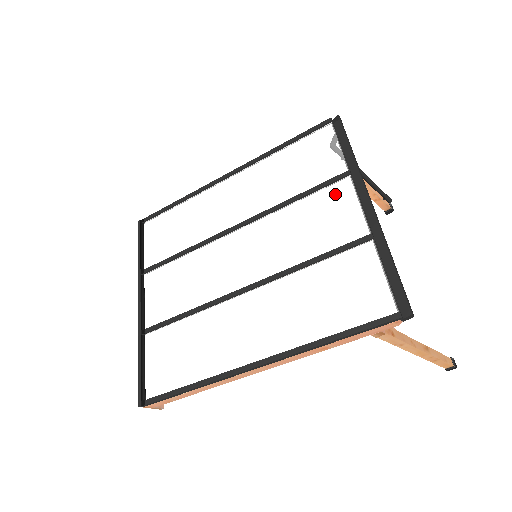
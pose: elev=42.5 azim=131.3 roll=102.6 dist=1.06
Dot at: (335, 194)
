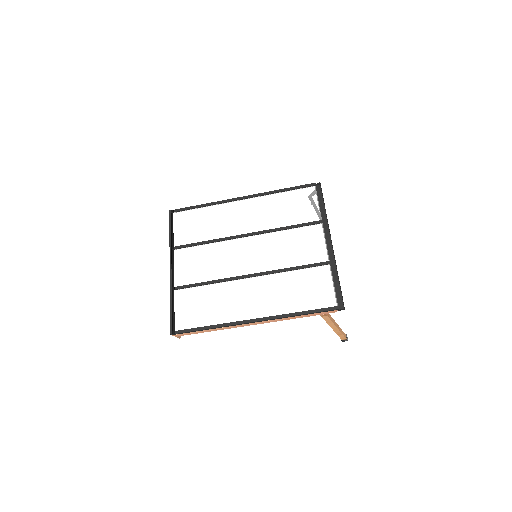
Dot at: (312, 232)
